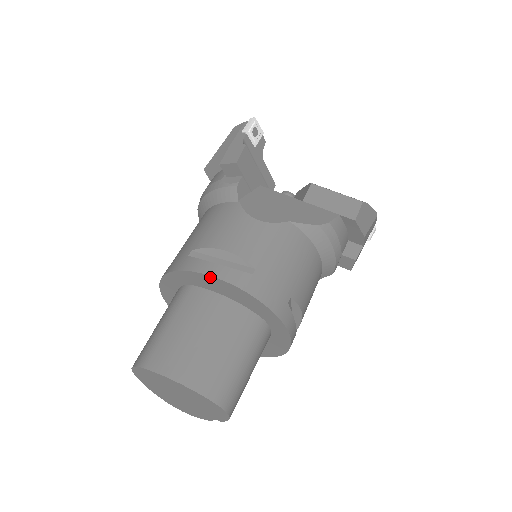
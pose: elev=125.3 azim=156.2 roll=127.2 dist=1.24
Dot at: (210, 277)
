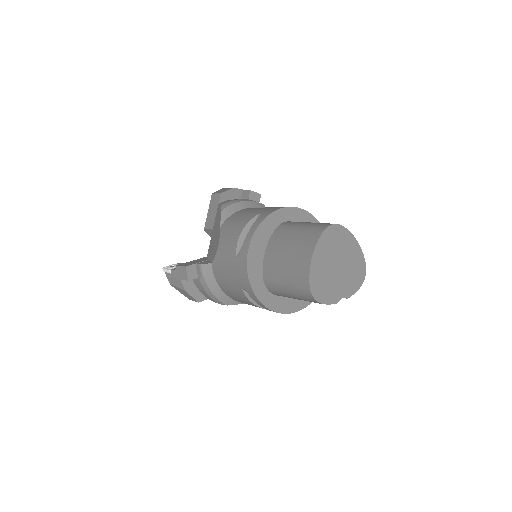
Dot at: (313, 218)
